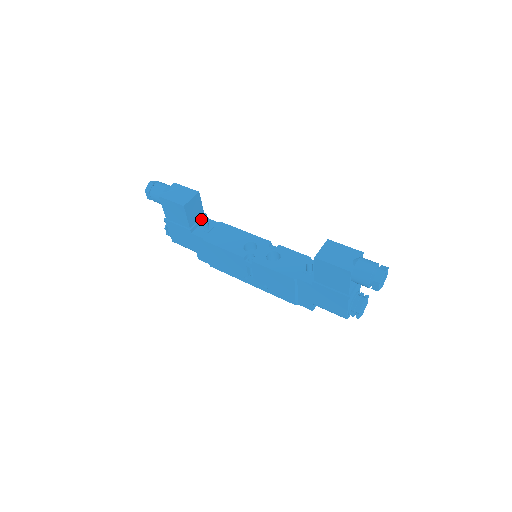
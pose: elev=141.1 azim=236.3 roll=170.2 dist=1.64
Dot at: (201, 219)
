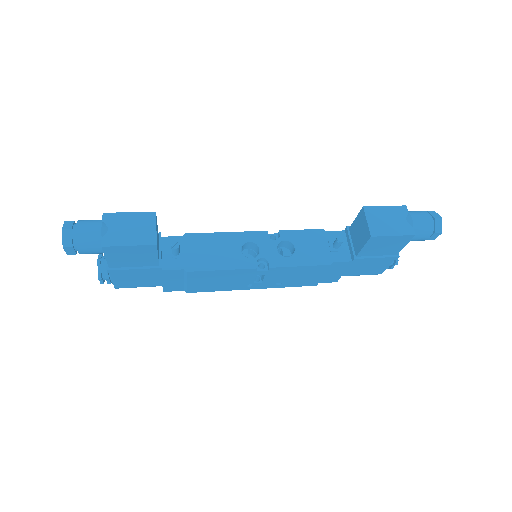
Dot at: (160, 244)
